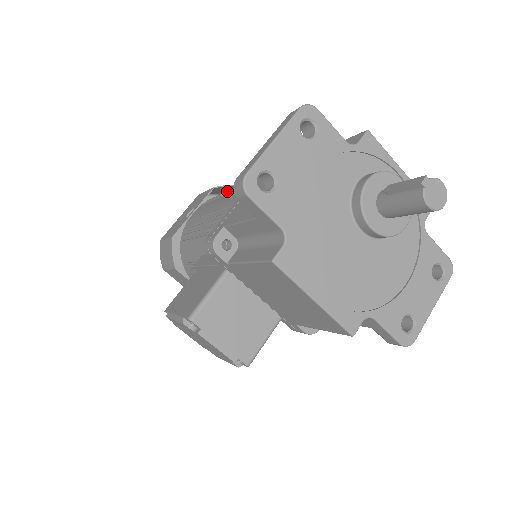
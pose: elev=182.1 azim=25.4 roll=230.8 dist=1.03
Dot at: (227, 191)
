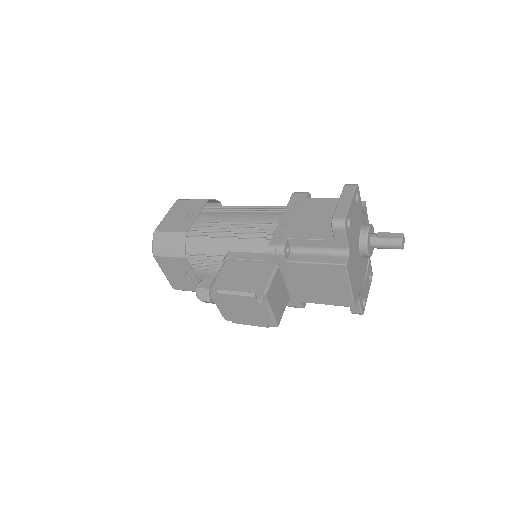
Dot at: (241, 208)
